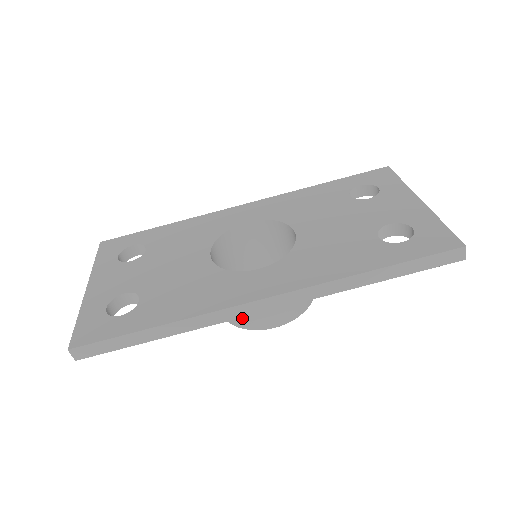
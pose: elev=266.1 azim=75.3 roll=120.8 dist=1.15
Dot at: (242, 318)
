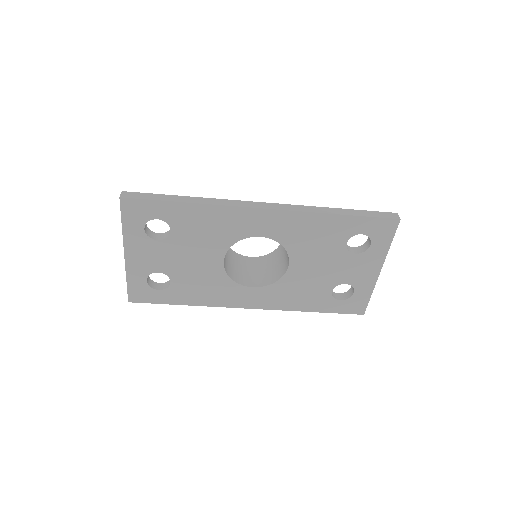
Dot at: occluded
